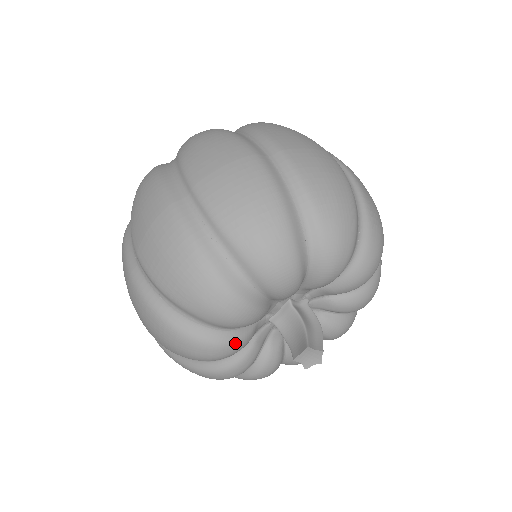
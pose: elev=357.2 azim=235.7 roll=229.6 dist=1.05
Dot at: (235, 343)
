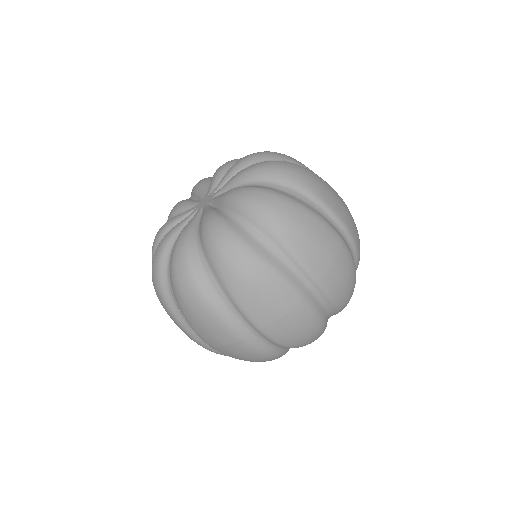
Dot at: occluded
